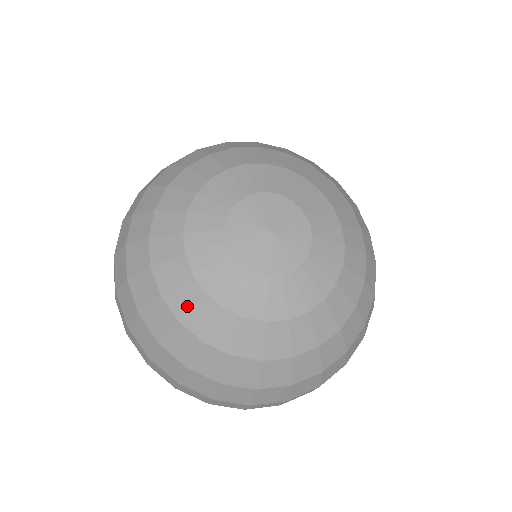
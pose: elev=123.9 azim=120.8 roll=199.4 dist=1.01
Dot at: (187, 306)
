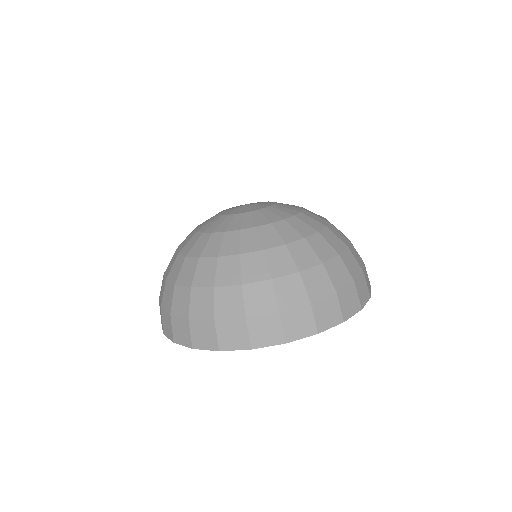
Dot at: (257, 240)
